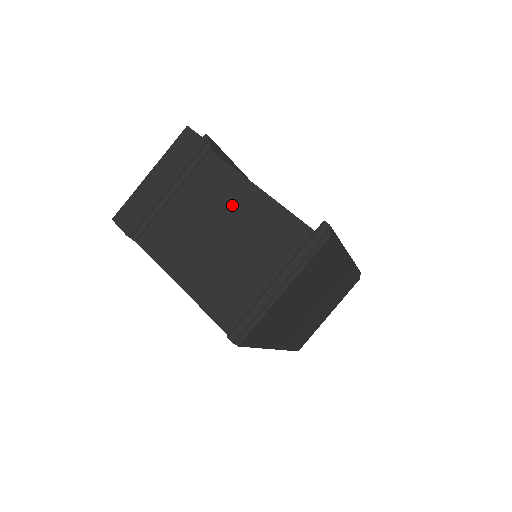
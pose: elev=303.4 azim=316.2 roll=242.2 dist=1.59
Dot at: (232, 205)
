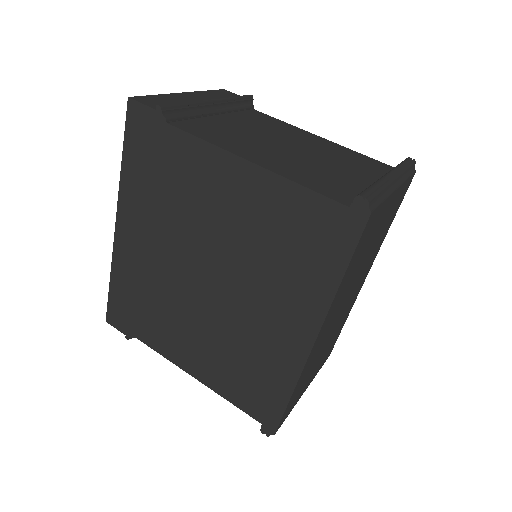
Dot at: (295, 136)
